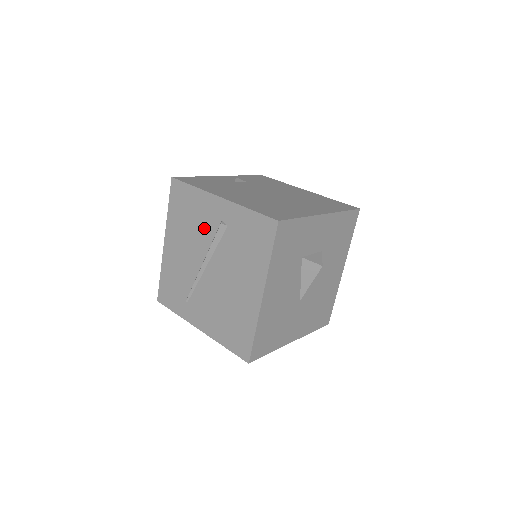
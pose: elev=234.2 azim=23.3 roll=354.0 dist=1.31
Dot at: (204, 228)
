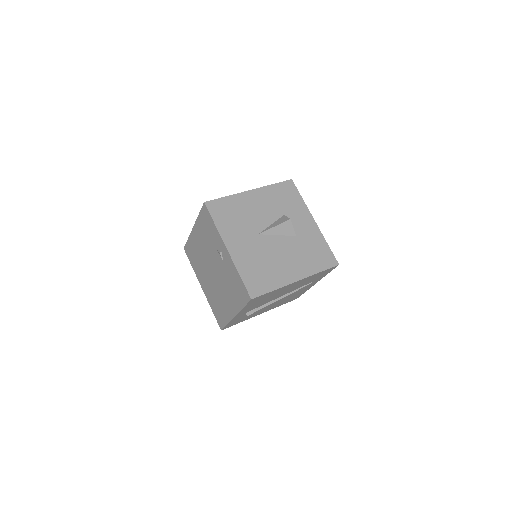
Dot at: occluded
